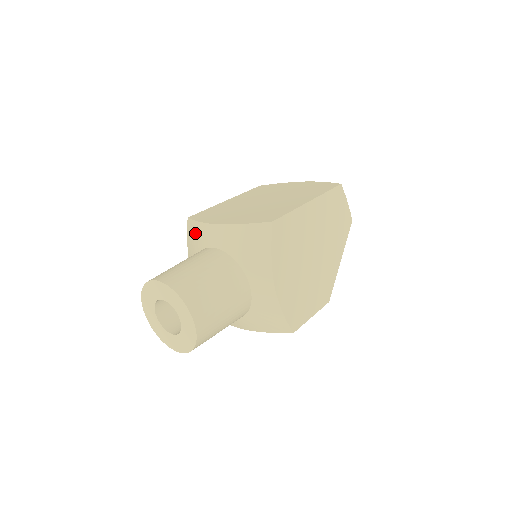
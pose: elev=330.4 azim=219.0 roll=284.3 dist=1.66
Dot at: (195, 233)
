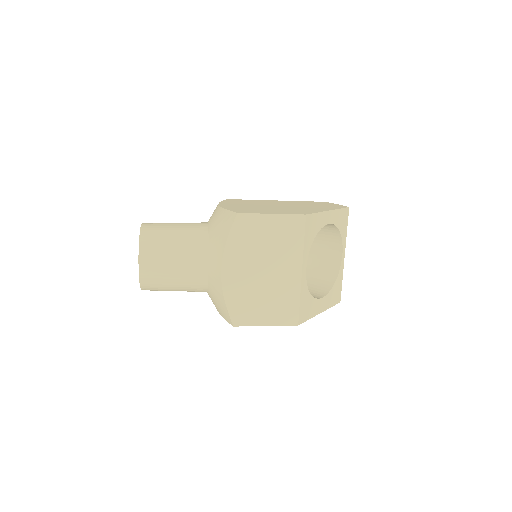
Dot at: occluded
